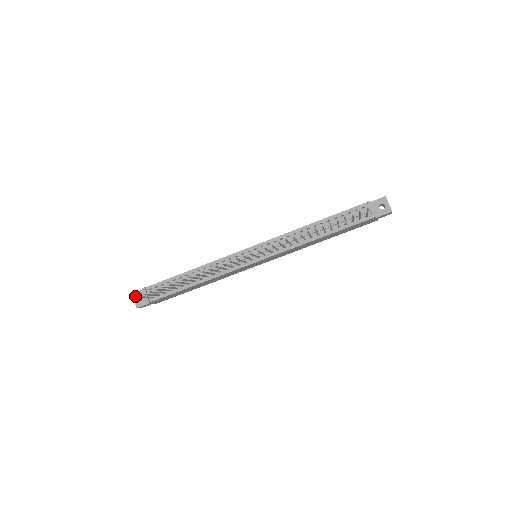
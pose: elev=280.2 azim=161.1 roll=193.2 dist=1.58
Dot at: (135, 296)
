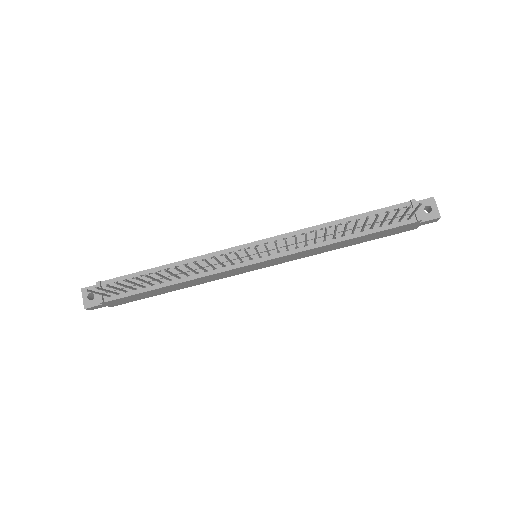
Dot at: (84, 292)
